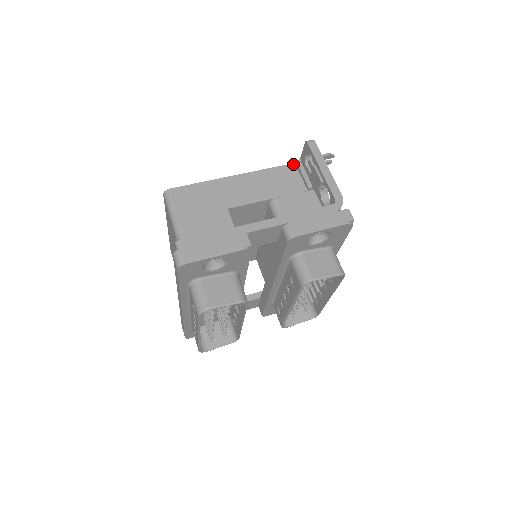
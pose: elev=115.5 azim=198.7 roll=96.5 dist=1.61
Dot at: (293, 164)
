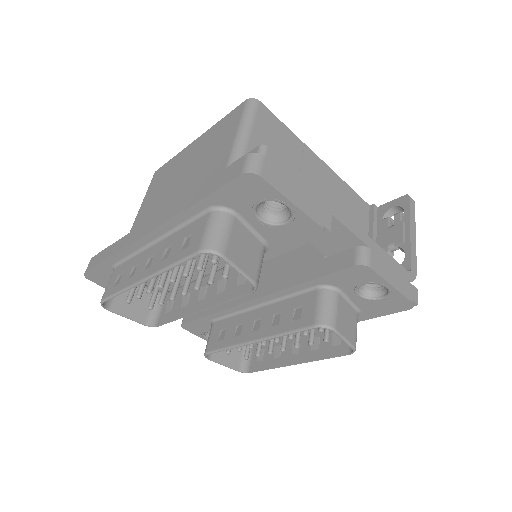
Dot at: (368, 205)
